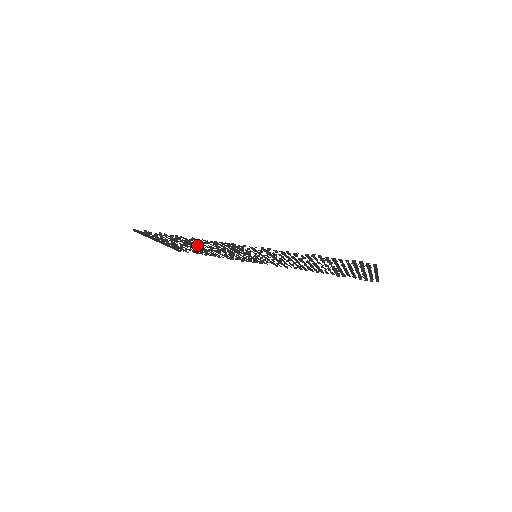
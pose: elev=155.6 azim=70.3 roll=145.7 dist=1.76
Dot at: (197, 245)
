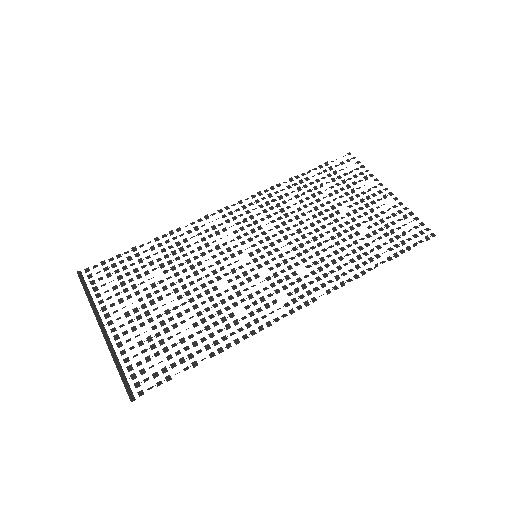
Dot at: (187, 310)
